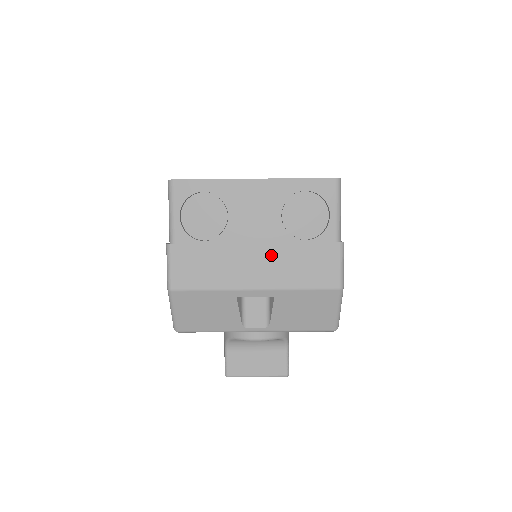
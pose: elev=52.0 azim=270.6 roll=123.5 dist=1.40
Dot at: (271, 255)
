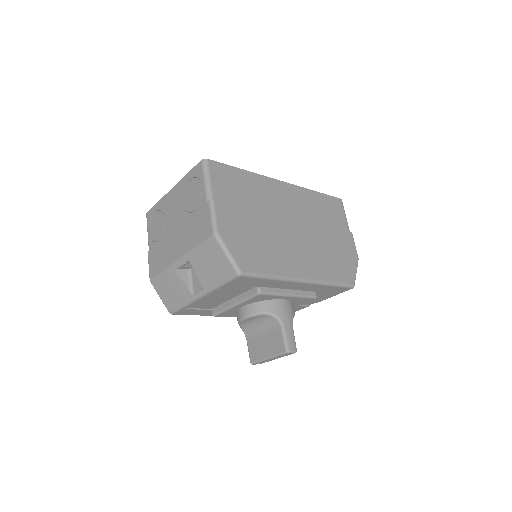
Dot at: (182, 232)
